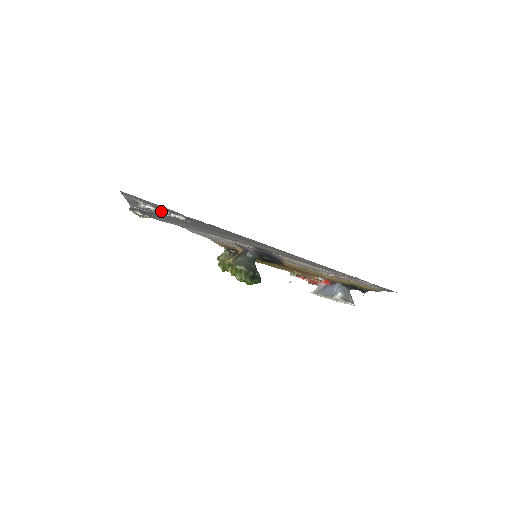
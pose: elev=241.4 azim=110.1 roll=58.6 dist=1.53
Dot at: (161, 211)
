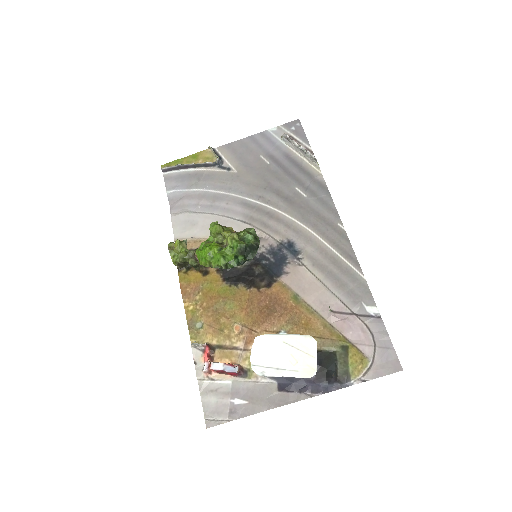
Dot at: (299, 146)
